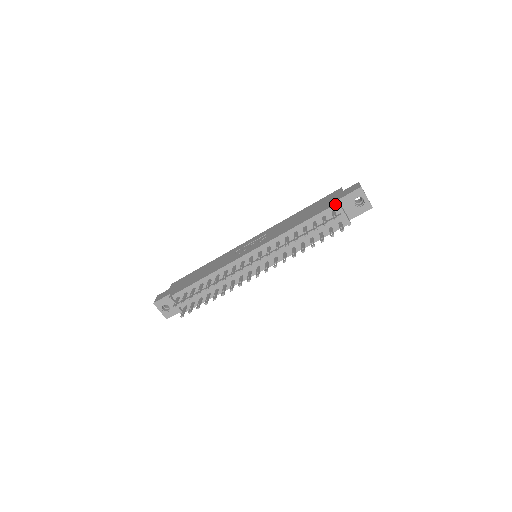
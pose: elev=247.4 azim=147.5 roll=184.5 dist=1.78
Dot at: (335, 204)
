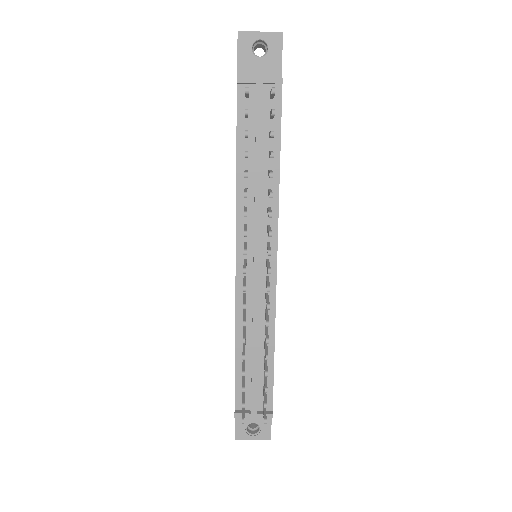
Dot at: occluded
